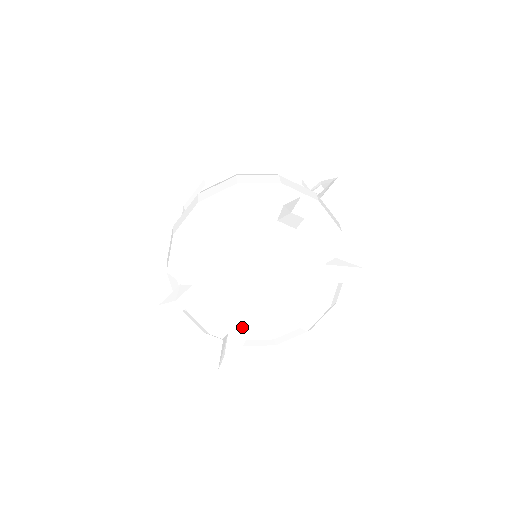
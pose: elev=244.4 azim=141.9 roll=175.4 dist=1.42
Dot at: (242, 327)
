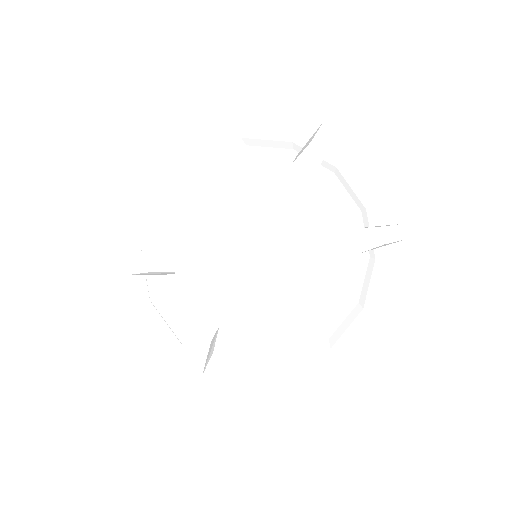
Dot at: (241, 311)
